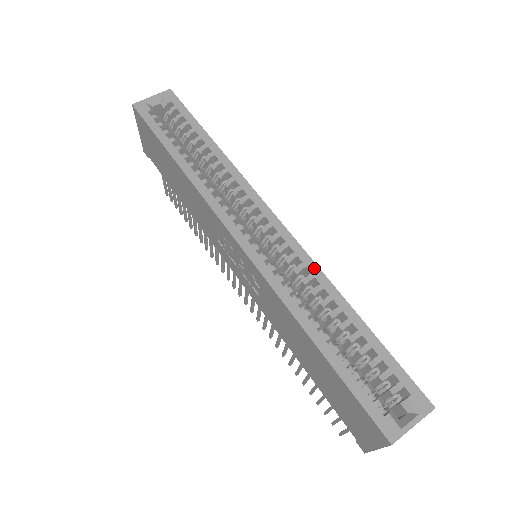
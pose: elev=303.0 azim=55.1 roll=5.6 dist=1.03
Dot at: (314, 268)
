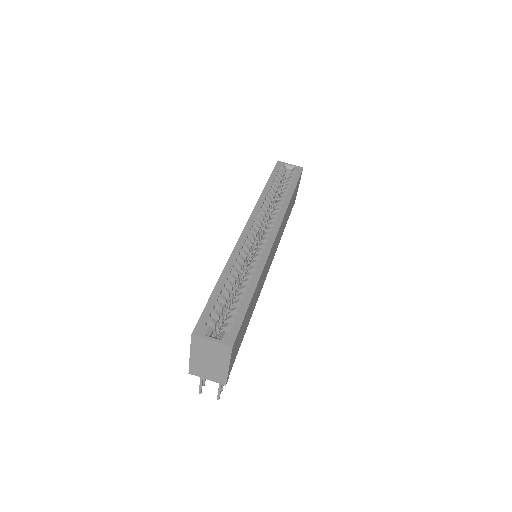
Dot at: (264, 260)
